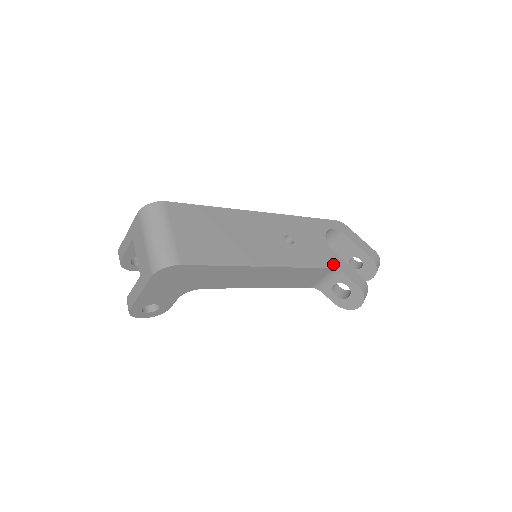
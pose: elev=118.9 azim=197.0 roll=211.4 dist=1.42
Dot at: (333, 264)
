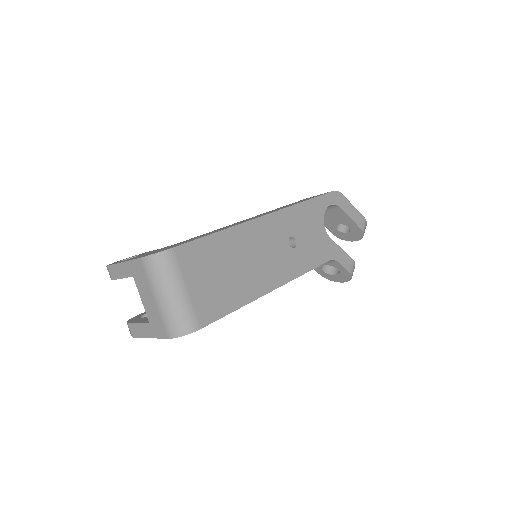
Dot at: (330, 255)
